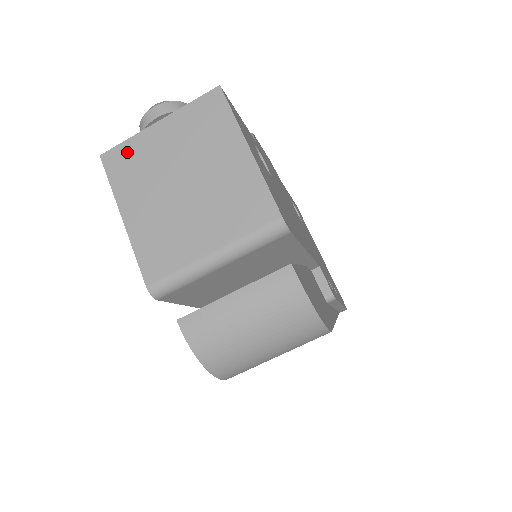
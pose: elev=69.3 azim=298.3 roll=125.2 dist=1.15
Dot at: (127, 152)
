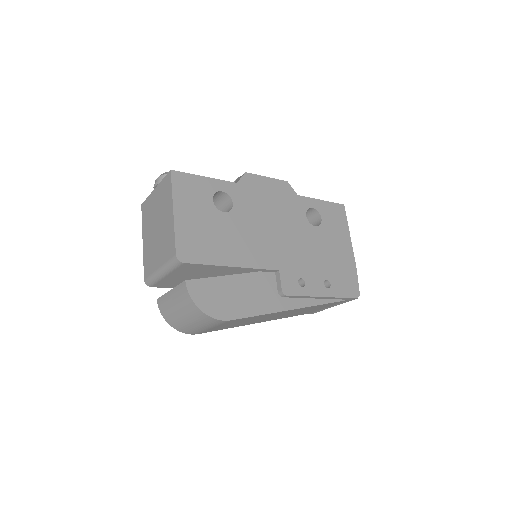
Dot at: (147, 205)
